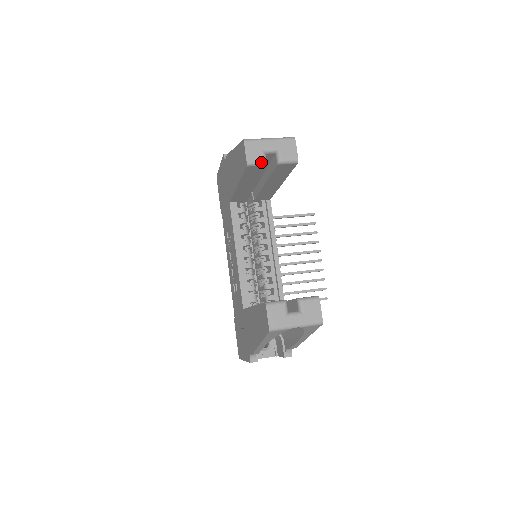
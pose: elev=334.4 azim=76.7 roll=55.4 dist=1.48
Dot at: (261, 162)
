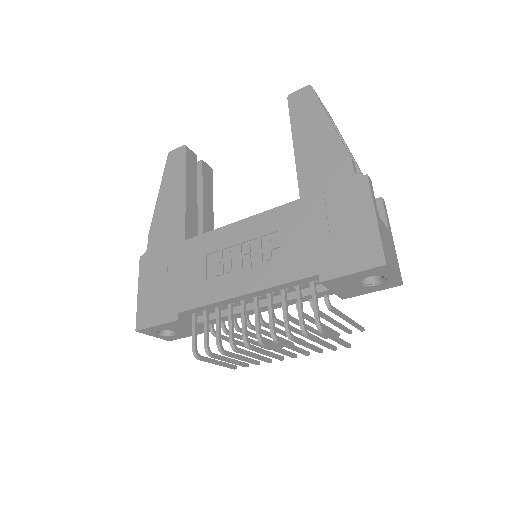
Dot at: (192, 152)
